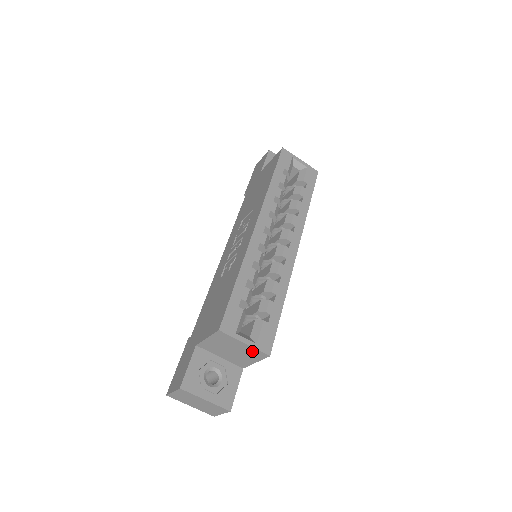
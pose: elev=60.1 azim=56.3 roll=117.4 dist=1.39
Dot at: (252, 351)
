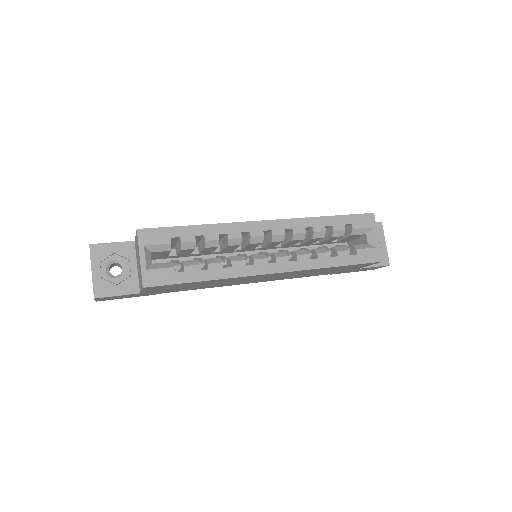
Dot at: occluded
